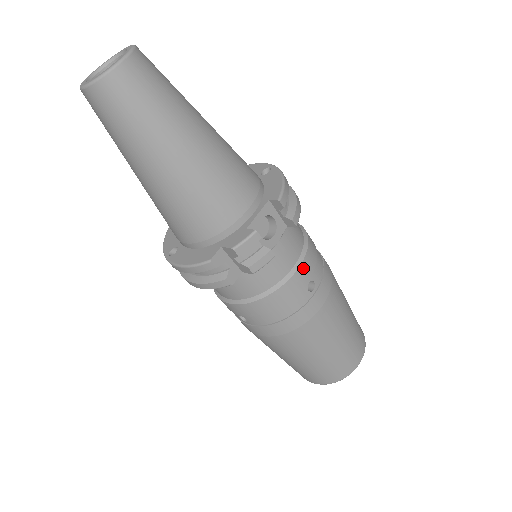
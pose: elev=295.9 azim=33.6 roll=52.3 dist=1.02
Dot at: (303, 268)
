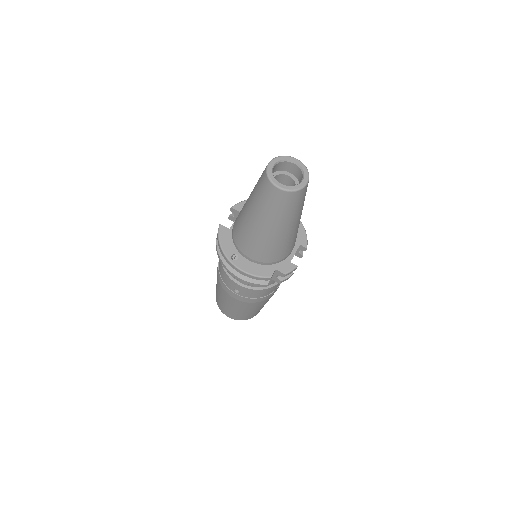
Dot at: occluded
